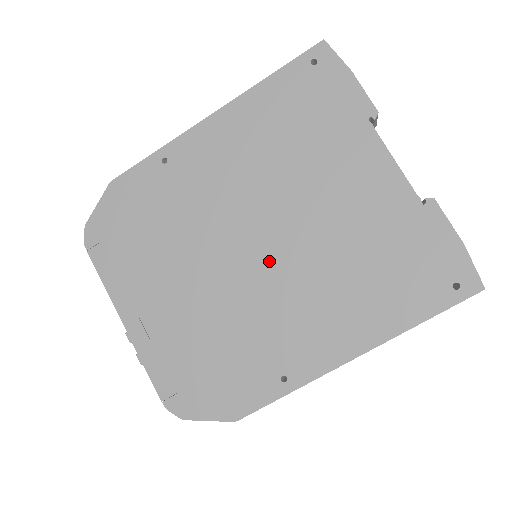
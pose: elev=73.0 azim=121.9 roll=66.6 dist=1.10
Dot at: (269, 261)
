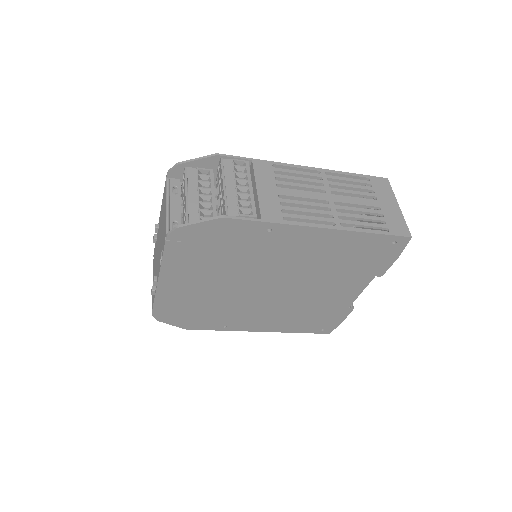
Dot at: (268, 295)
